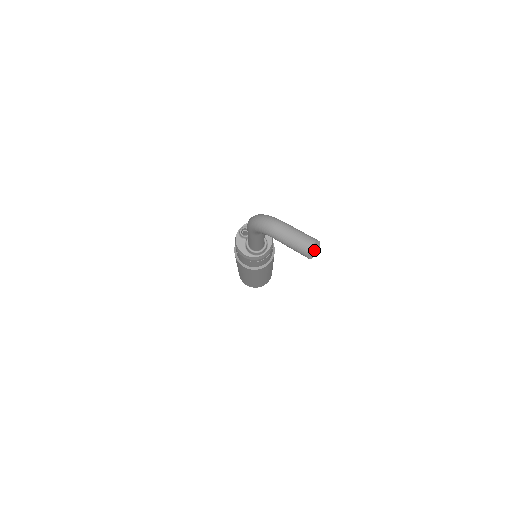
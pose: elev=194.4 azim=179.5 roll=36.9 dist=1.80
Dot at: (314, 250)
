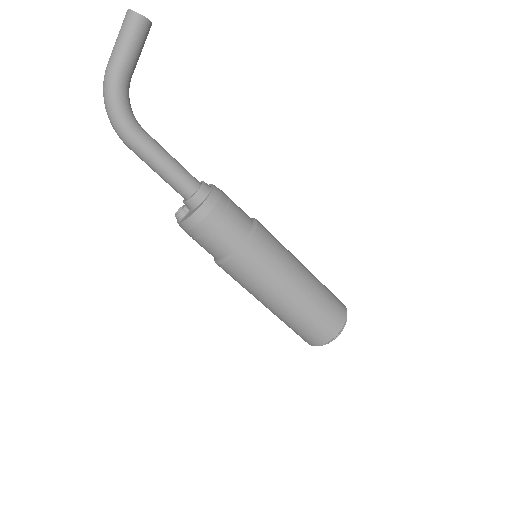
Dot at: occluded
